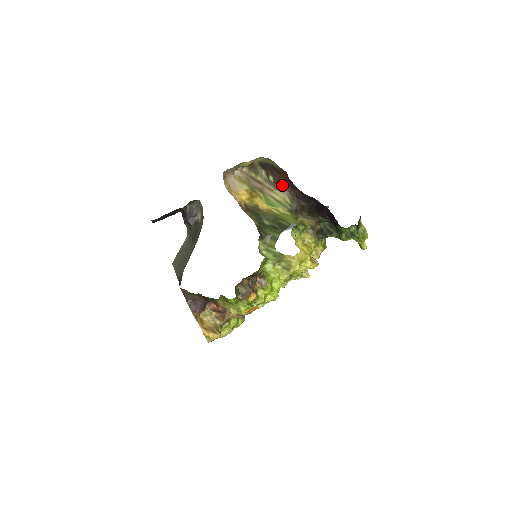
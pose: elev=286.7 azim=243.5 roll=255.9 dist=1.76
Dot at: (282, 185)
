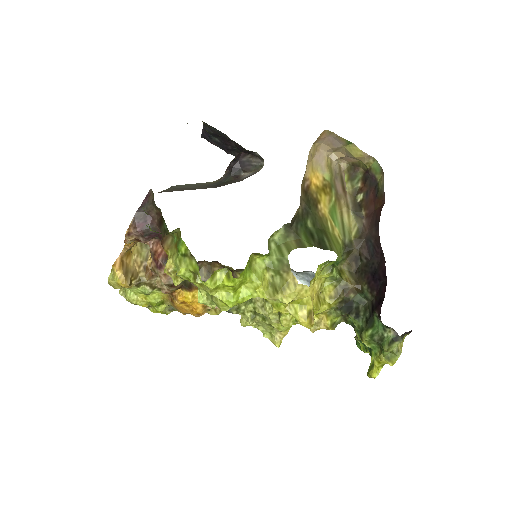
Dot at: (364, 213)
